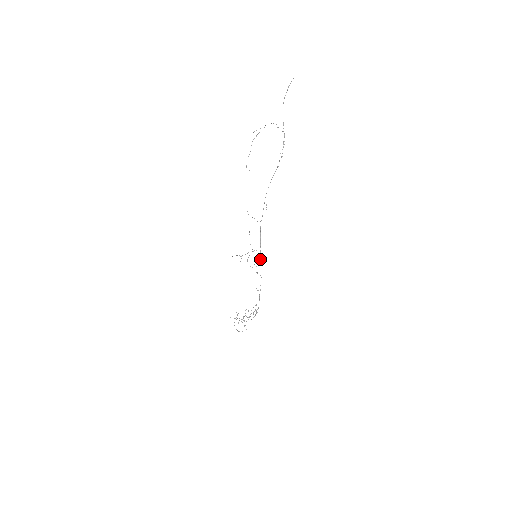
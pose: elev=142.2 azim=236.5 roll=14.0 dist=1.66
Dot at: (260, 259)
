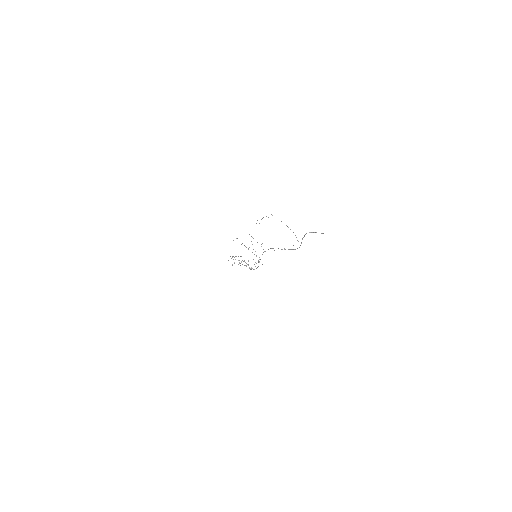
Dot at: (259, 259)
